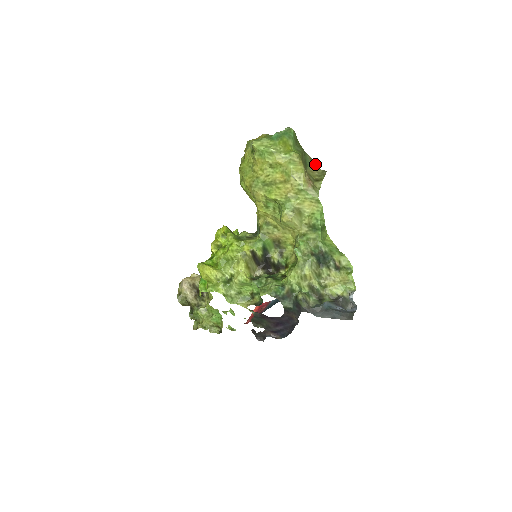
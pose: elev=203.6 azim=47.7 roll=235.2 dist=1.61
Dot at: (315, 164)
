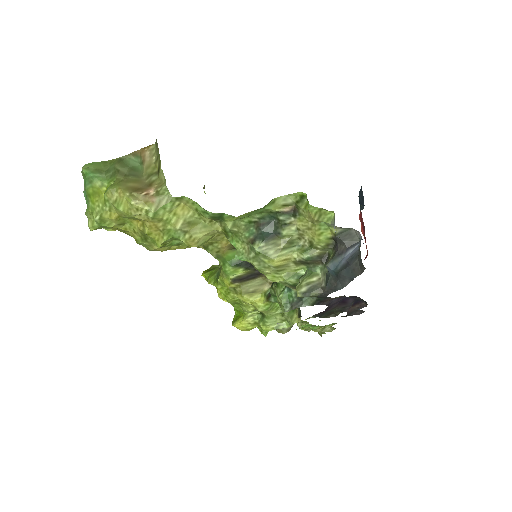
Dot at: (143, 151)
